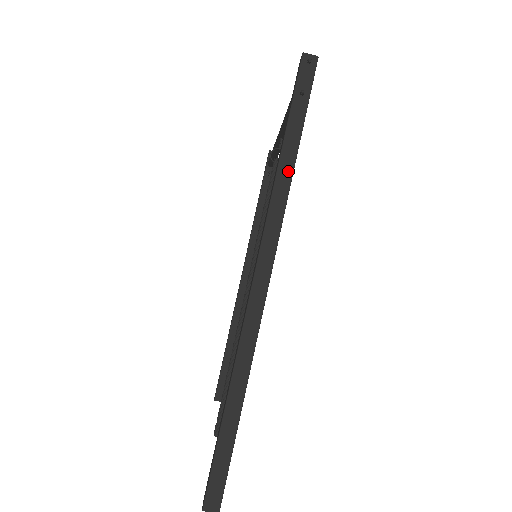
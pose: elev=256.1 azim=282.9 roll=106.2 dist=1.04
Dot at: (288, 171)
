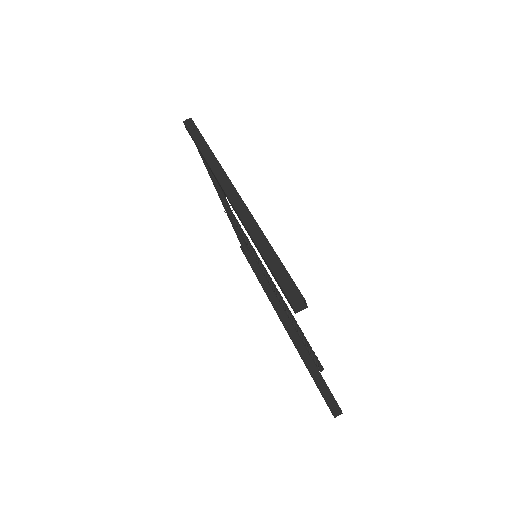
Dot at: (209, 152)
